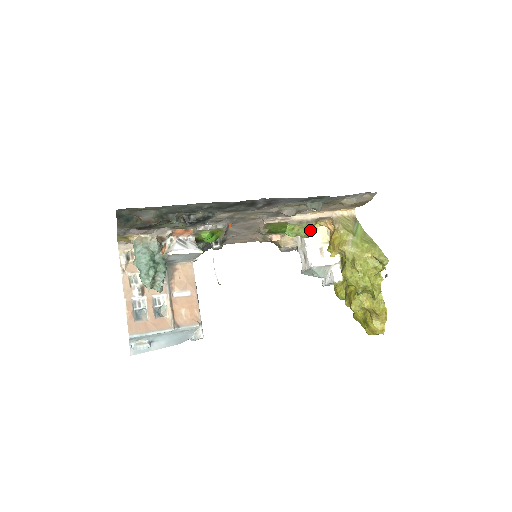
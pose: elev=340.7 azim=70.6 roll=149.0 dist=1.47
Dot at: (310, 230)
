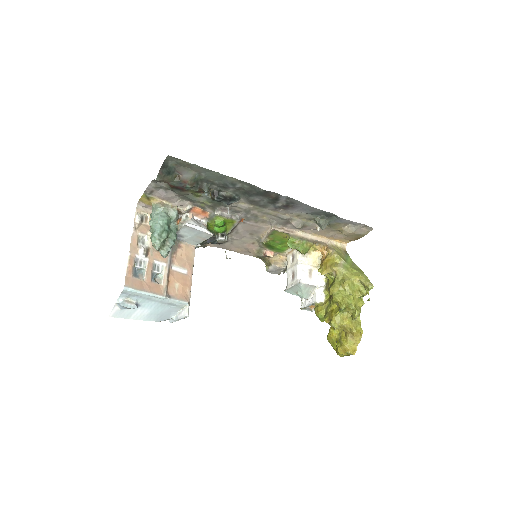
Dot at: (307, 248)
